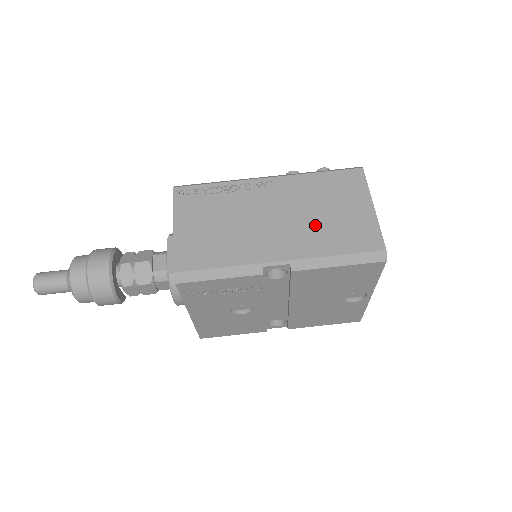
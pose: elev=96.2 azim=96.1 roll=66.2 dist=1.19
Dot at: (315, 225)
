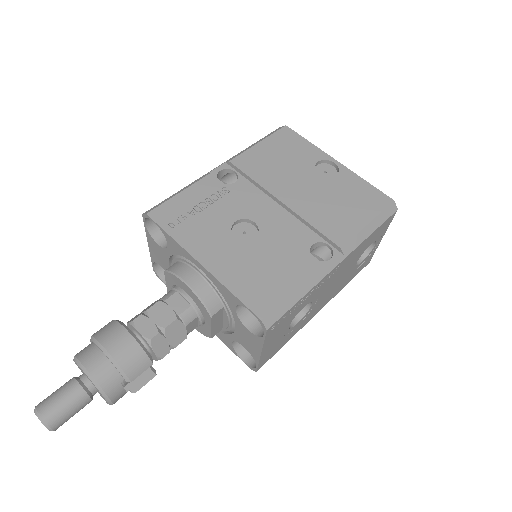
Dot at: occluded
